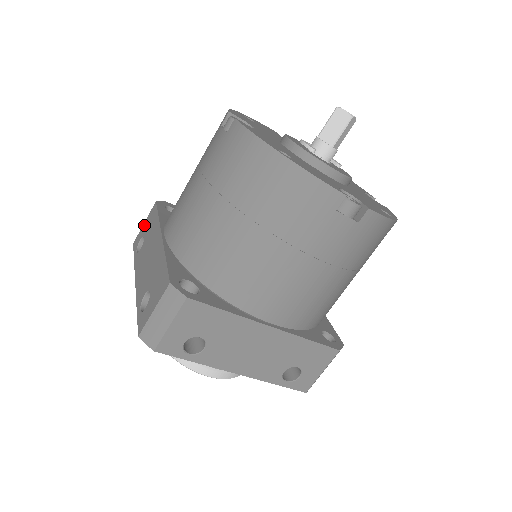
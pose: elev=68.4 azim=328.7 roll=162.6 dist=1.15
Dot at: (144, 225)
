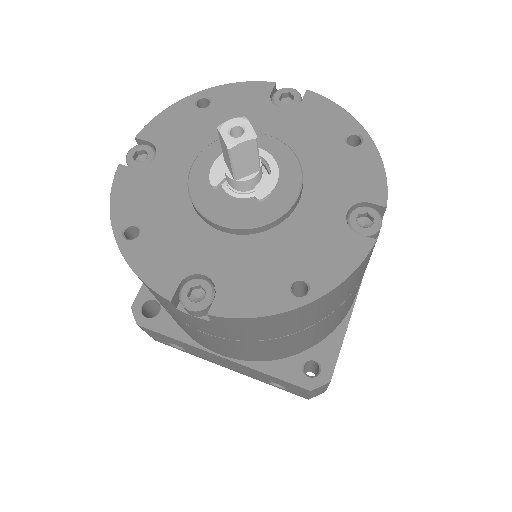
Dot at: occluded
